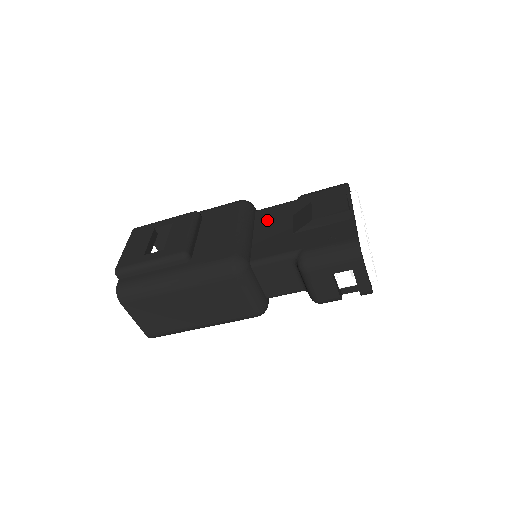
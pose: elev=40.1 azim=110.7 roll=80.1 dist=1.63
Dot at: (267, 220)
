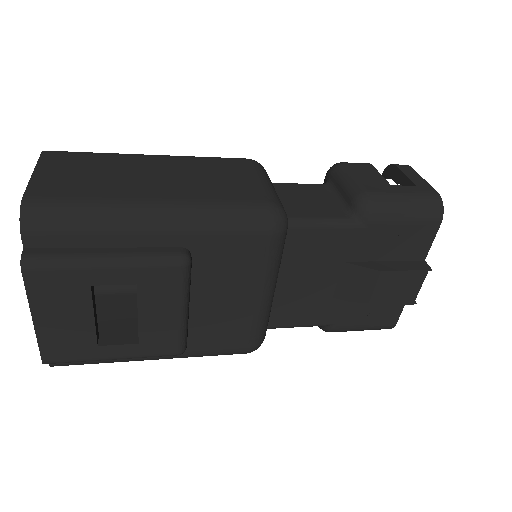
Dot at: (303, 260)
